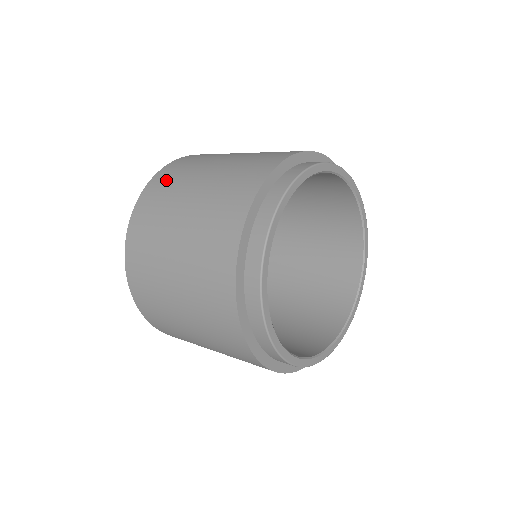
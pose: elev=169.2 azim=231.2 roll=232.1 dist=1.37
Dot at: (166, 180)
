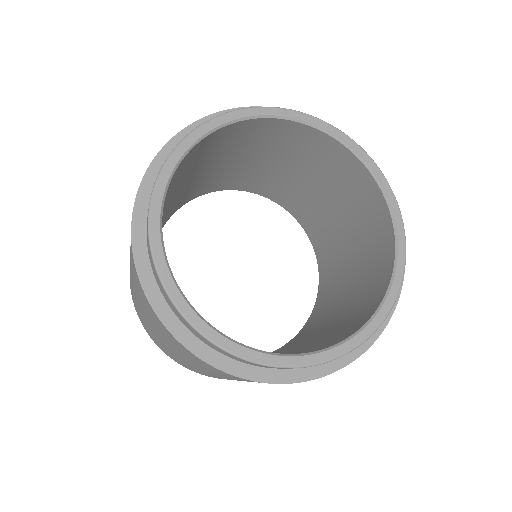
Dot at: occluded
